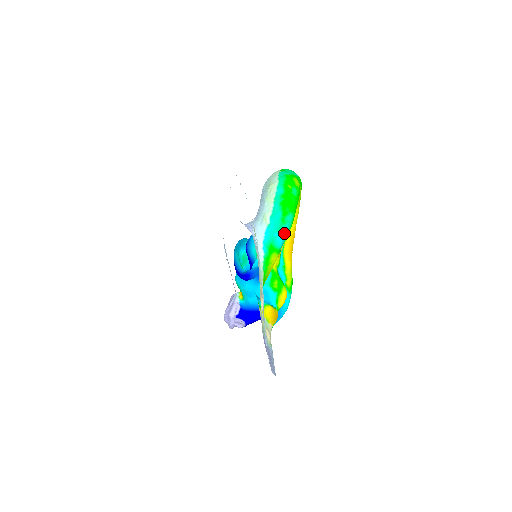
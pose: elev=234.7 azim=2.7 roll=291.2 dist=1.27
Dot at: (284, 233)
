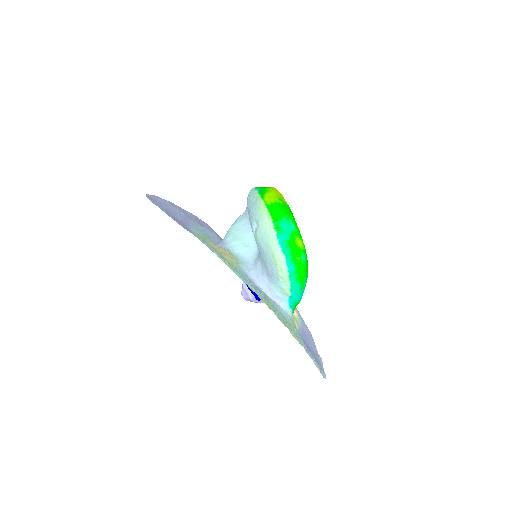
Dot at: occluded
